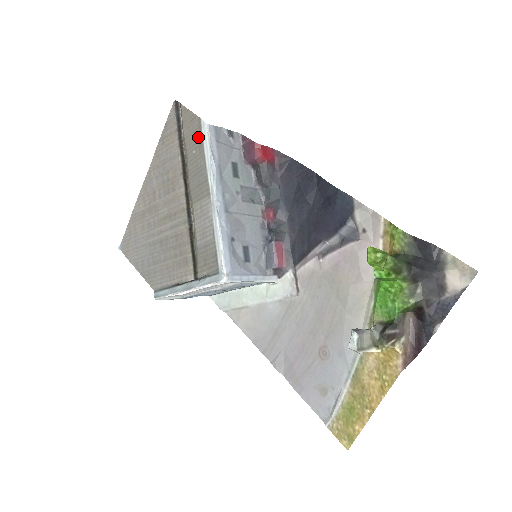
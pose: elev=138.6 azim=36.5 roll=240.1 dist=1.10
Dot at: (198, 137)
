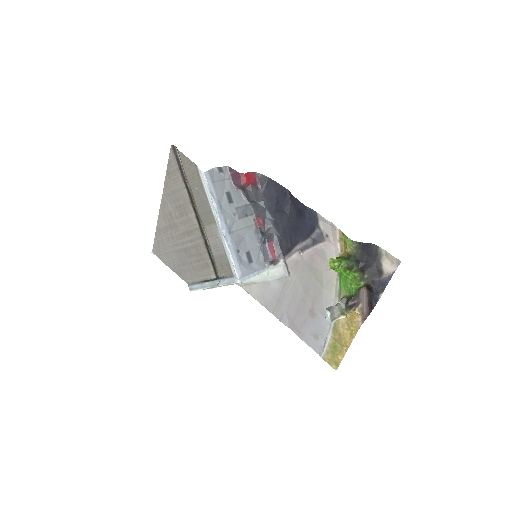
Dot at: (198, 179)
